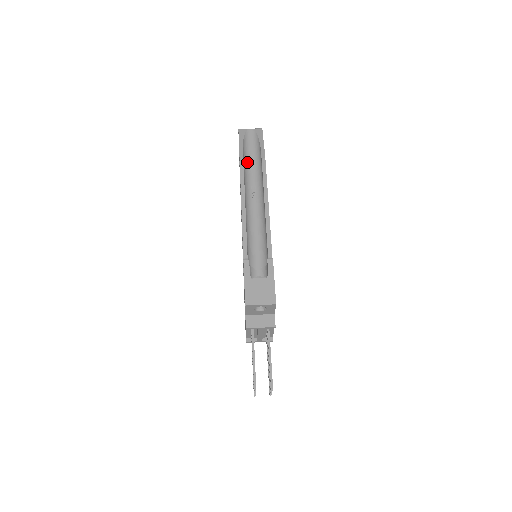
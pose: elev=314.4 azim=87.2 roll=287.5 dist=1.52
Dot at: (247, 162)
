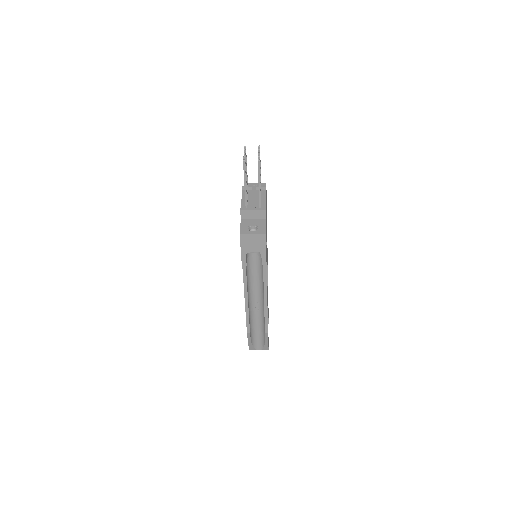
Dot at: occluded
